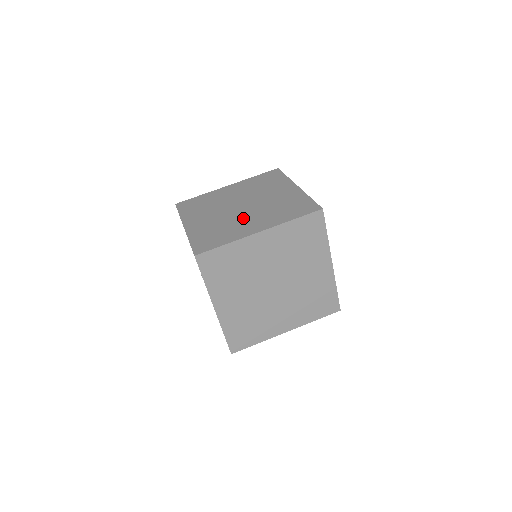
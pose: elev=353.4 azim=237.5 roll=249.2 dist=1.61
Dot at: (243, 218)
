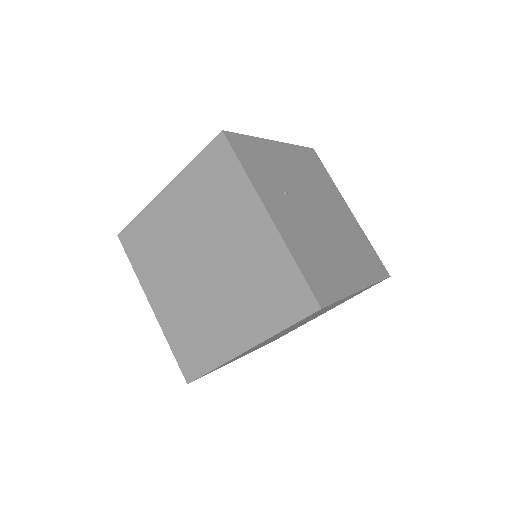
Dot at: occluded
